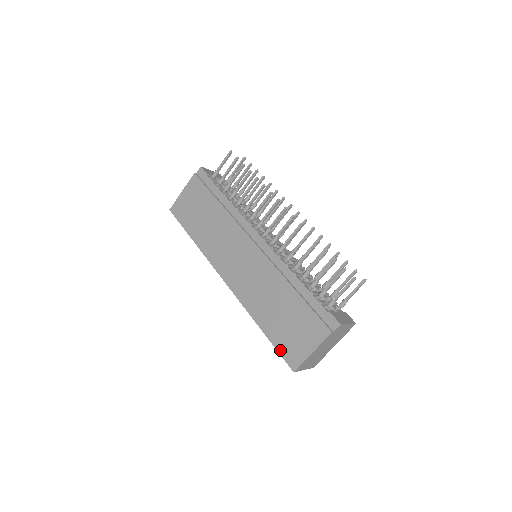
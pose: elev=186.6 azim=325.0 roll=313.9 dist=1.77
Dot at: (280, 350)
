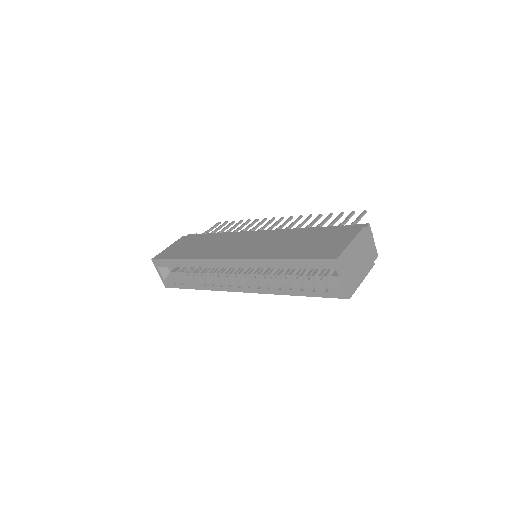
Dot at: (313, 257)
